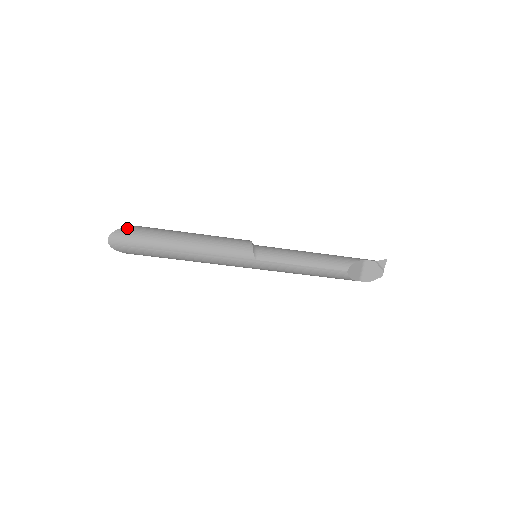
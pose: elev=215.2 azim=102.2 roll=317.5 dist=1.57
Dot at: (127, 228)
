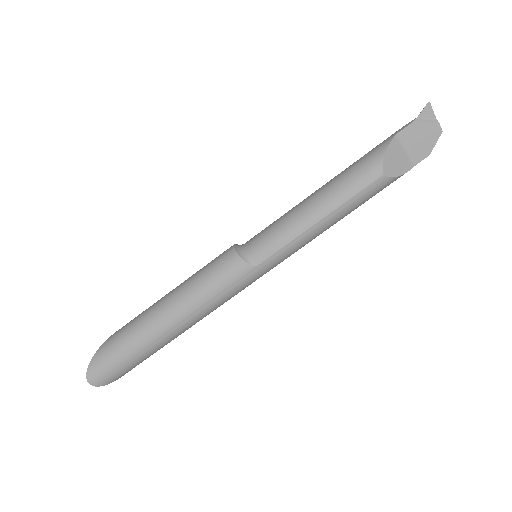
Dot at: (96, 355)
